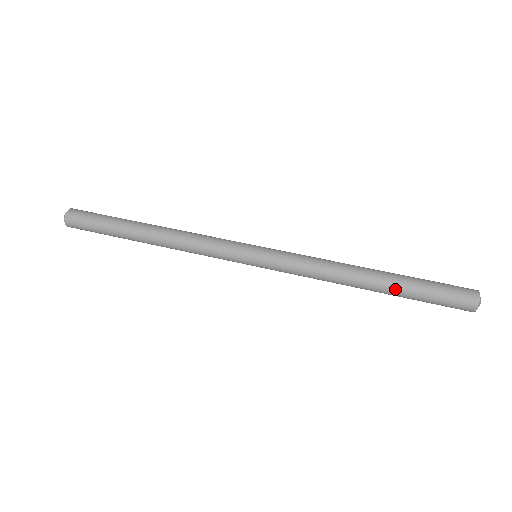
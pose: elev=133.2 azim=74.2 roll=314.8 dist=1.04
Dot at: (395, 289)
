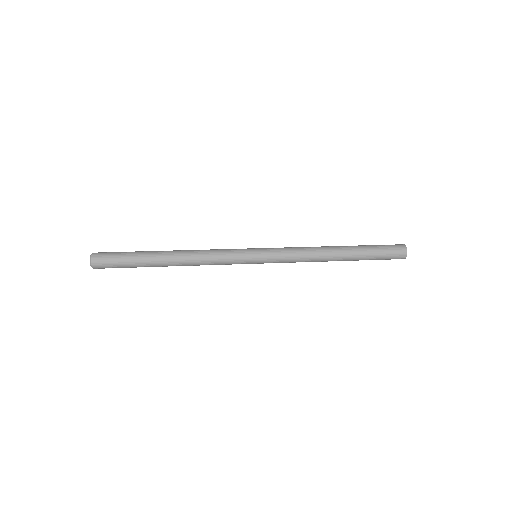
Dot at: (356, 257)
